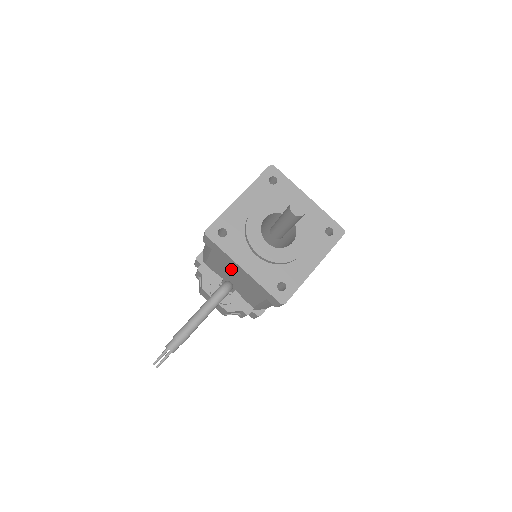
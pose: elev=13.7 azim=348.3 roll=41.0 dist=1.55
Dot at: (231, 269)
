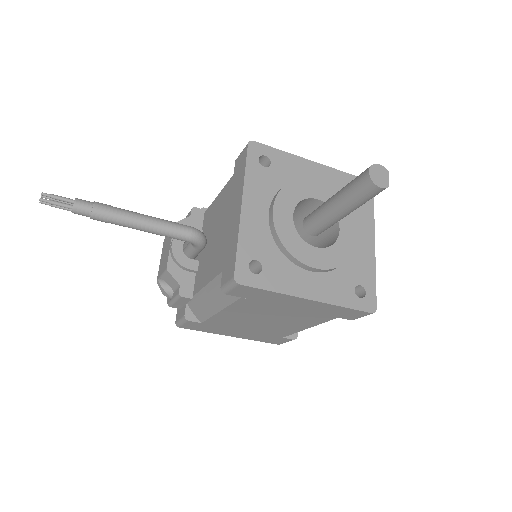
Dot at: (227, 212)
